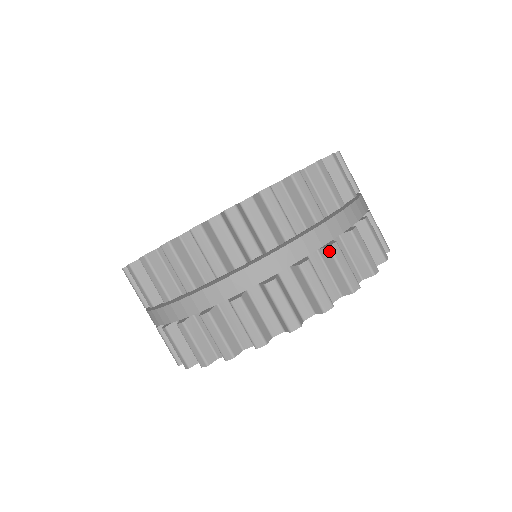
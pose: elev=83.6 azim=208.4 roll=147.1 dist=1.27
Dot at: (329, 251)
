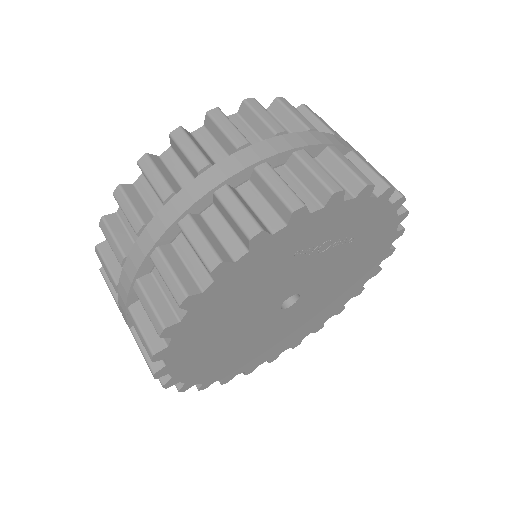
Dot at: (256, 173)
